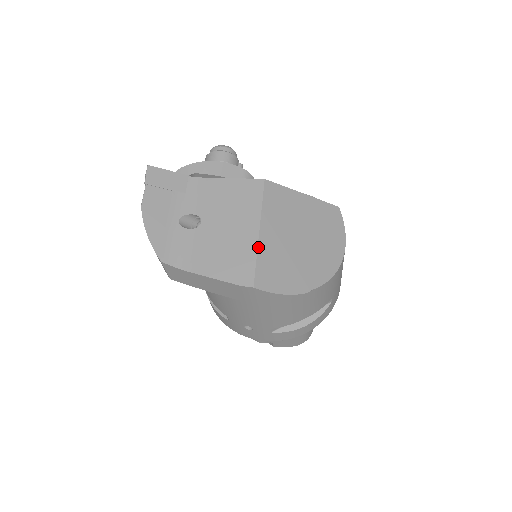
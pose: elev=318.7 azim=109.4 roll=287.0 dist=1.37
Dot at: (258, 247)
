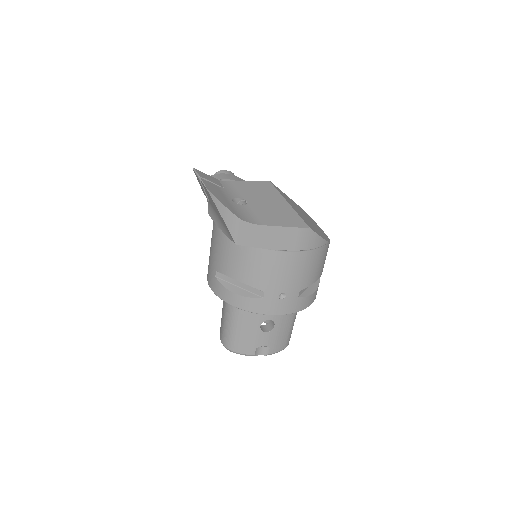
Dot at: (294, 210)
